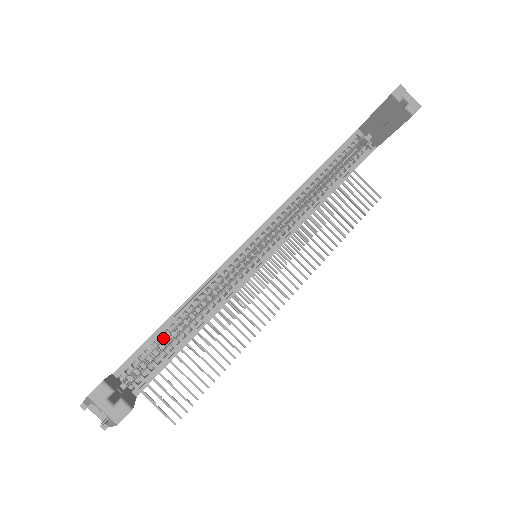
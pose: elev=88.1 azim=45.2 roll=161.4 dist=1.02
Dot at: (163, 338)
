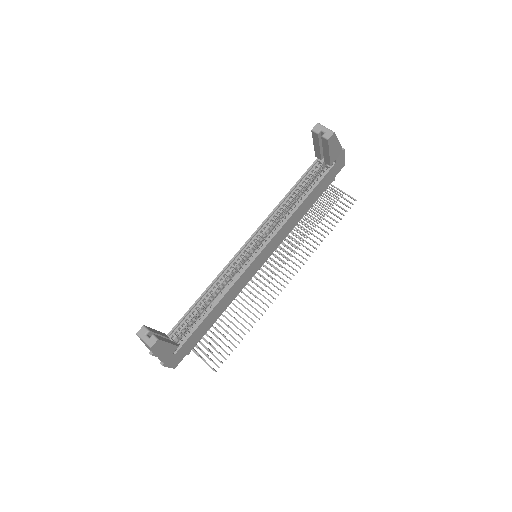
Dot at: (196, 312)
